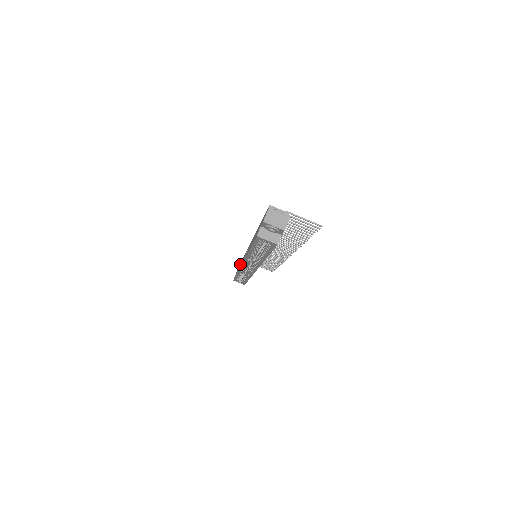
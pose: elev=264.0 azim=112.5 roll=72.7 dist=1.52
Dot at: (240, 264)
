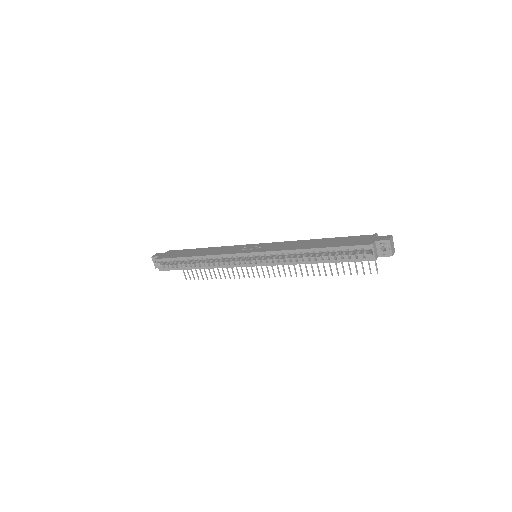
Dot at: (200, 251)
